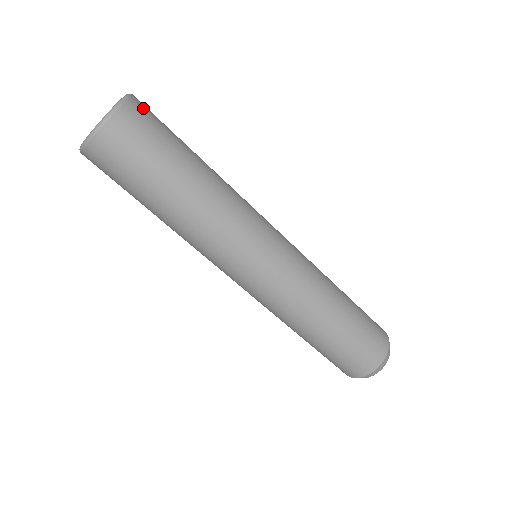
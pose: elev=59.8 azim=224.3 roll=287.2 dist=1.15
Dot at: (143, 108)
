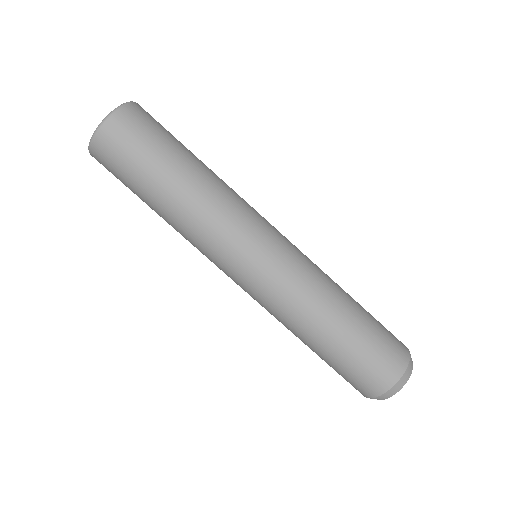
Dot at: occluded
